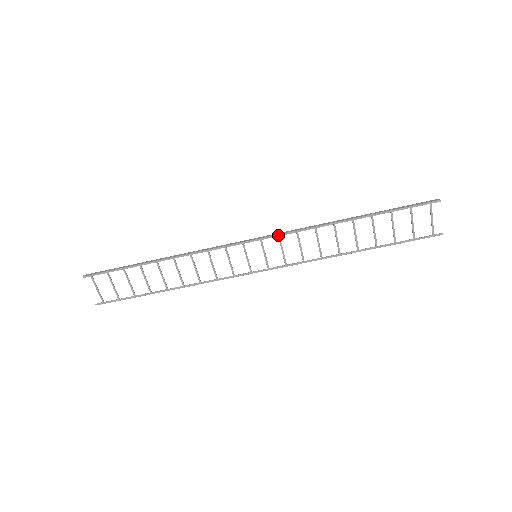
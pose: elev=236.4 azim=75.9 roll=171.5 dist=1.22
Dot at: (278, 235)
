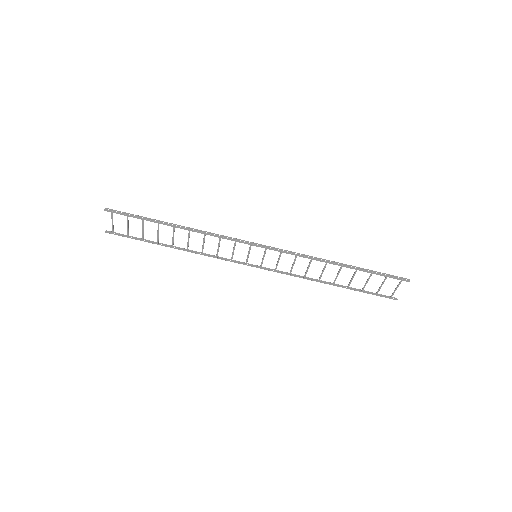
Dot at: (281, 251)
